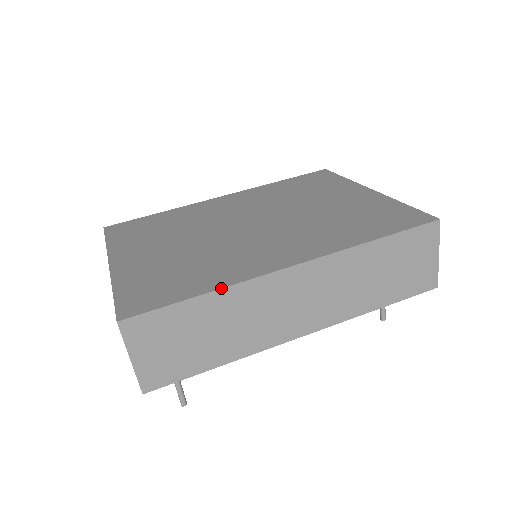
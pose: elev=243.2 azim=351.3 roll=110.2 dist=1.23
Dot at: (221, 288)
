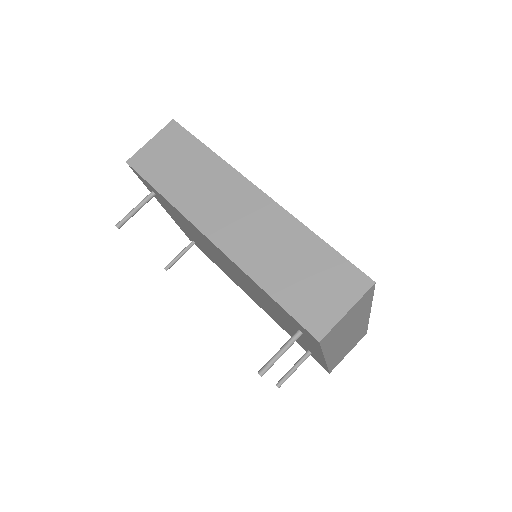
Dot at: occluded
